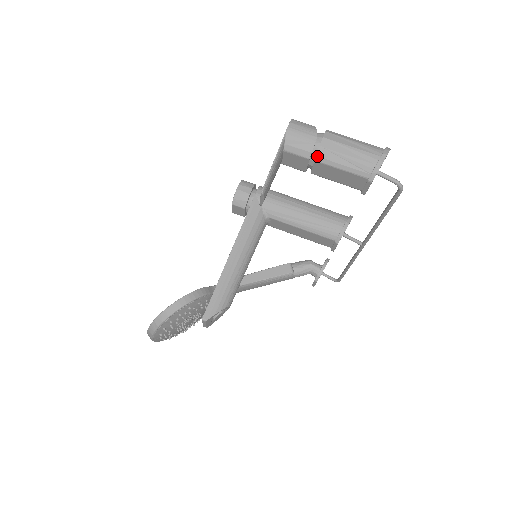
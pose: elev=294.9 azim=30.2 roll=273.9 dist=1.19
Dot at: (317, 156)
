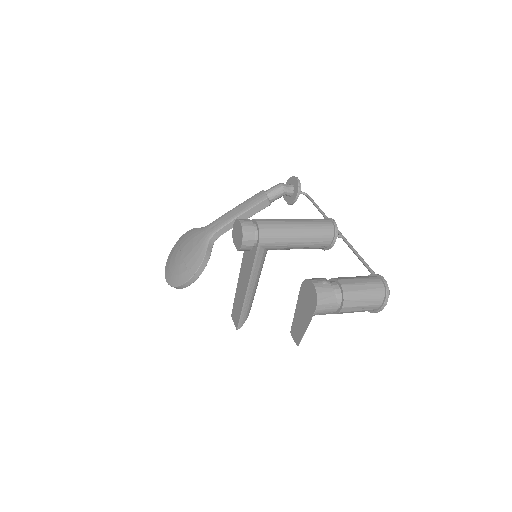
Dot at: occluded
